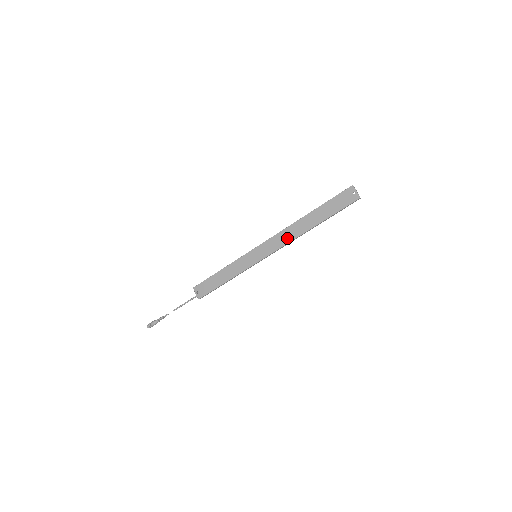
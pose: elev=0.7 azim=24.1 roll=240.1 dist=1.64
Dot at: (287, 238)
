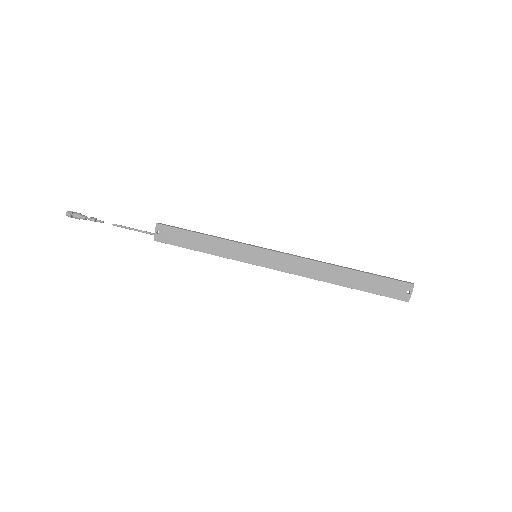
Dot at: (304, 271)
